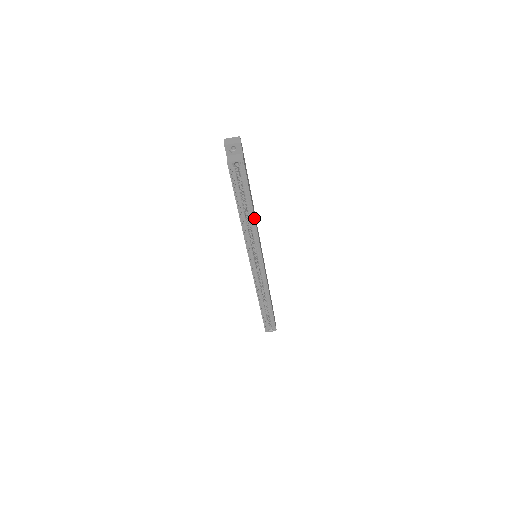
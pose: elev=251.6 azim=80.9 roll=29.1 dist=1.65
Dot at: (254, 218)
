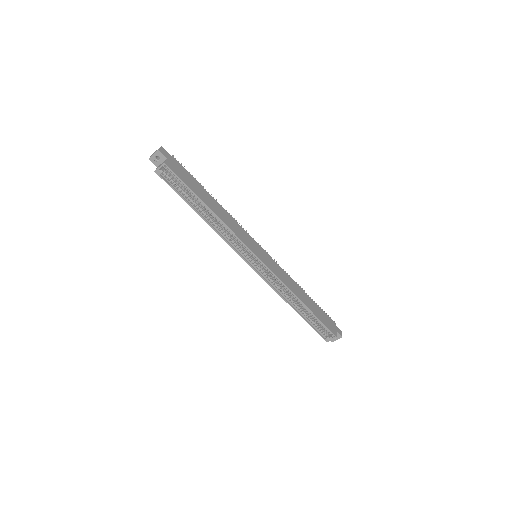
Dot at: (215, 214)
